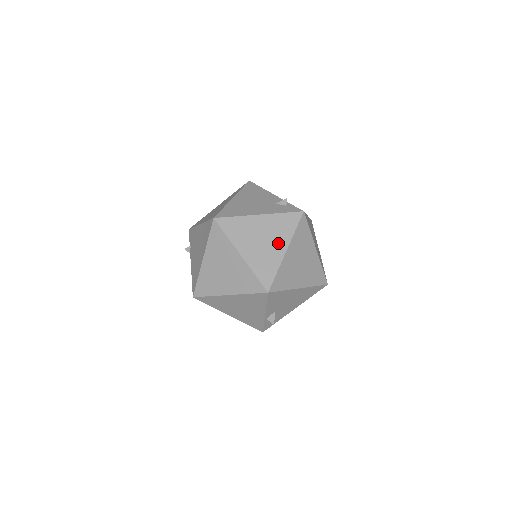
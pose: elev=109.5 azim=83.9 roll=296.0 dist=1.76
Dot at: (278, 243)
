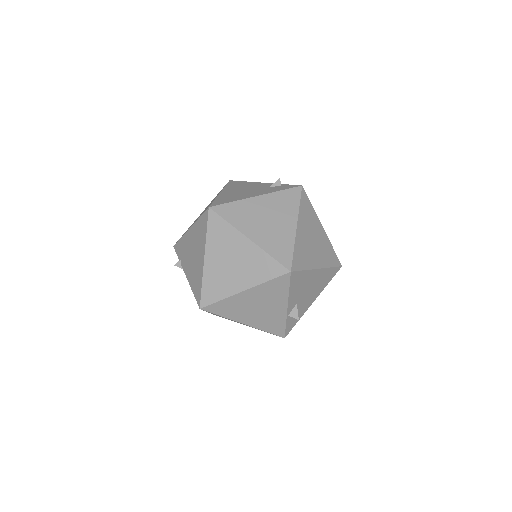
Dot at: (285, 220)
